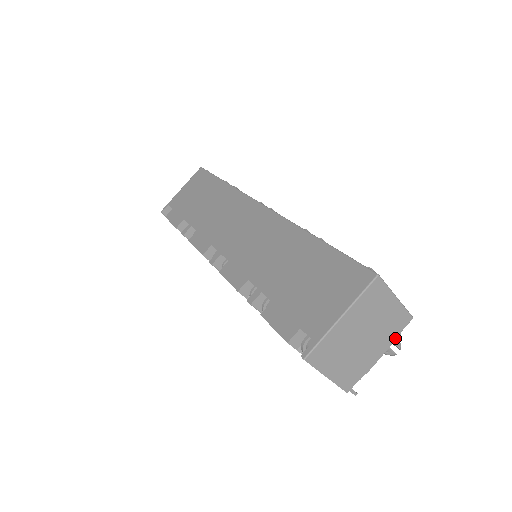
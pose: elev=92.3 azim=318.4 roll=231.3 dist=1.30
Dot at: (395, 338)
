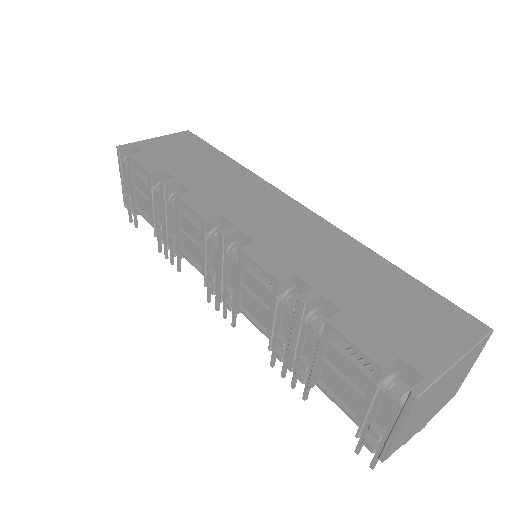
Dot at: (438, 411)
